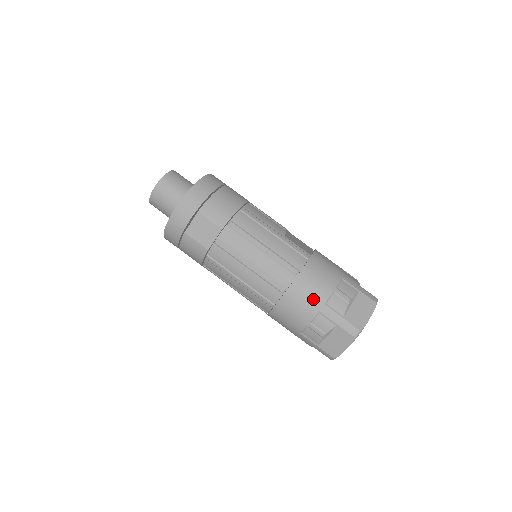
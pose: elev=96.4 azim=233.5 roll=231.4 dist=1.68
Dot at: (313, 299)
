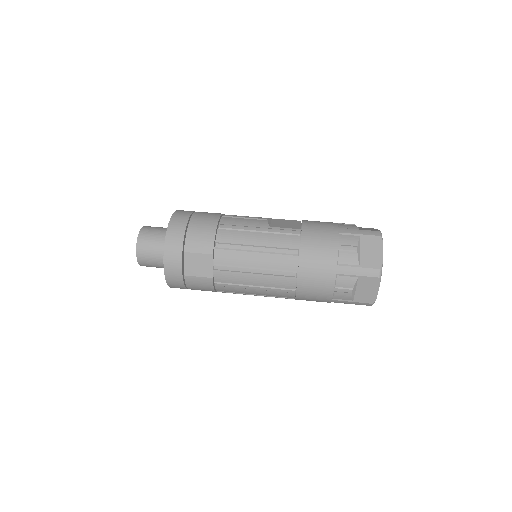
Dot at: (325, 267)
